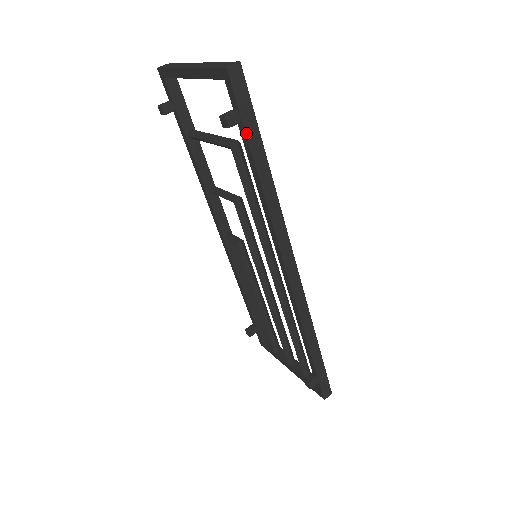
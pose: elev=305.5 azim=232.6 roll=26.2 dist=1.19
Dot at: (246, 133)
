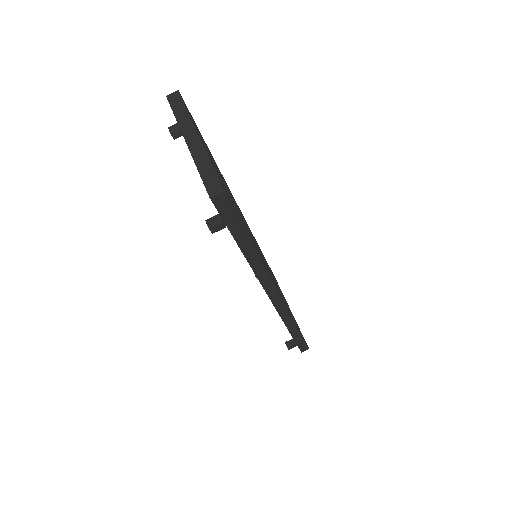
Dot at: (231, 233)
